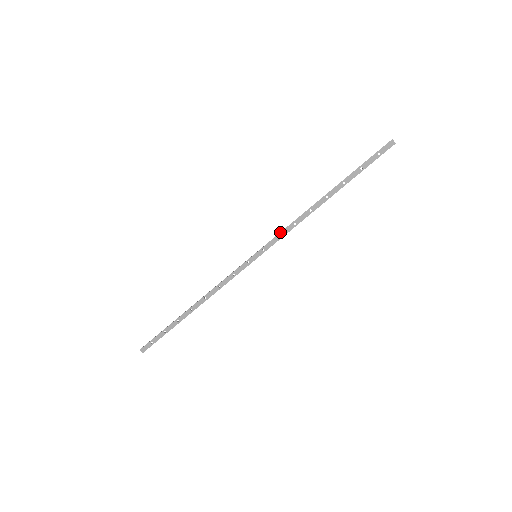
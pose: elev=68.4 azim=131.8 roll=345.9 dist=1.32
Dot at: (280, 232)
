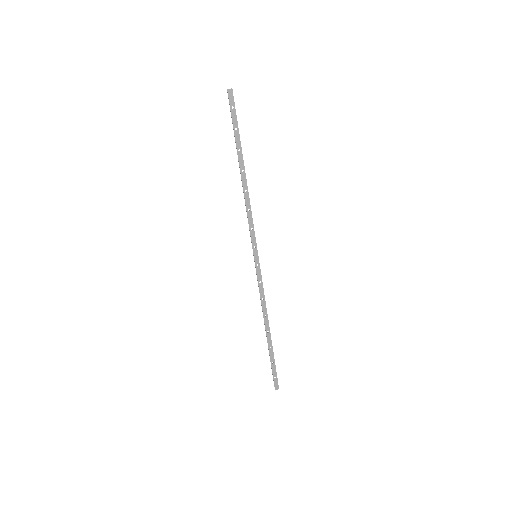
Dot at: occluded
